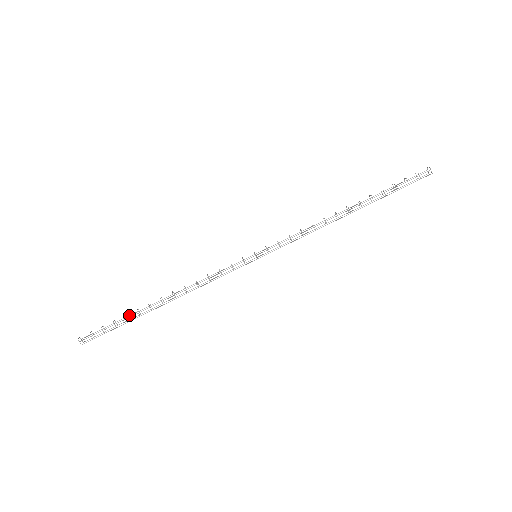
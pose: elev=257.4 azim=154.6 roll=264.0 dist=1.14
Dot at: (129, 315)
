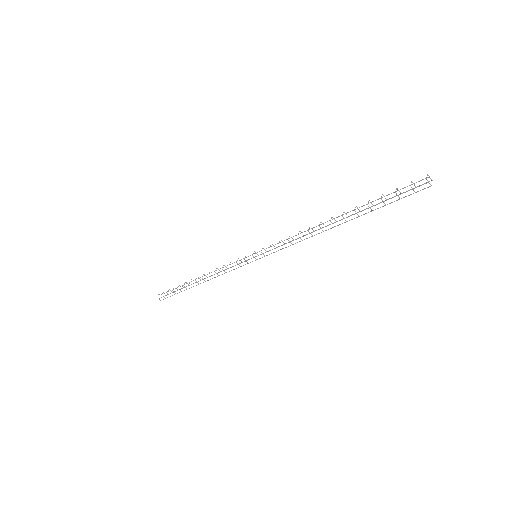
Dot at: (182, 285)
